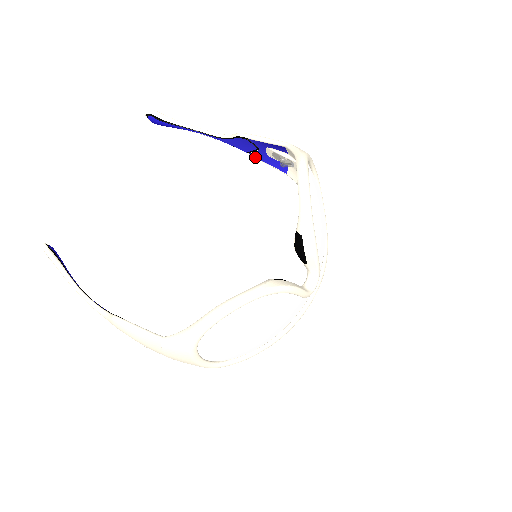
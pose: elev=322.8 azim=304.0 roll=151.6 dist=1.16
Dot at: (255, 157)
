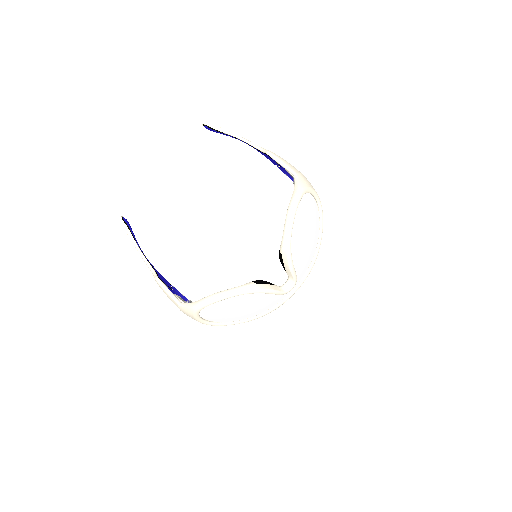
Dot at: occluded
